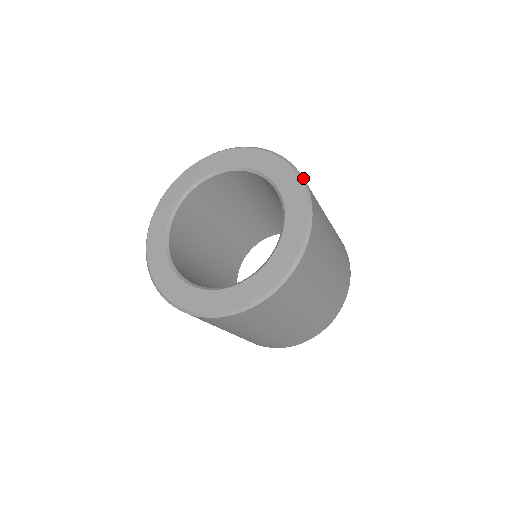
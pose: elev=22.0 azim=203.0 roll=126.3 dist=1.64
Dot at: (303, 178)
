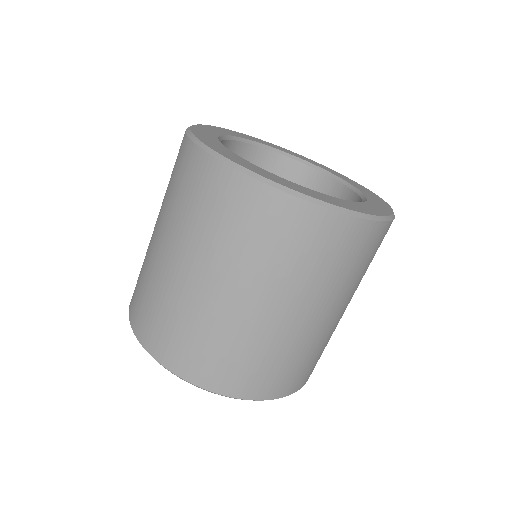
Dot at: occluded
